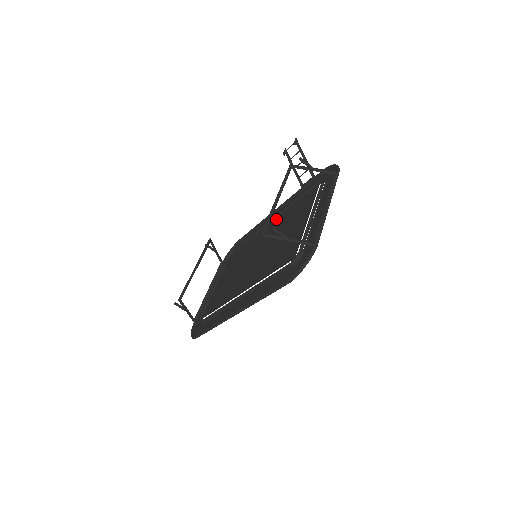
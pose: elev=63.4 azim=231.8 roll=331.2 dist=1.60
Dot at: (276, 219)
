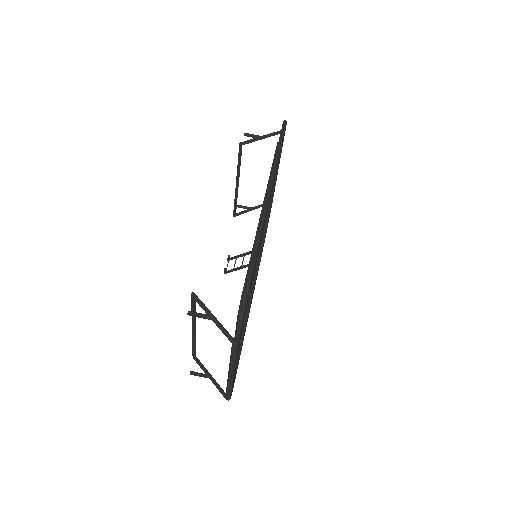
Dot at: occluded
